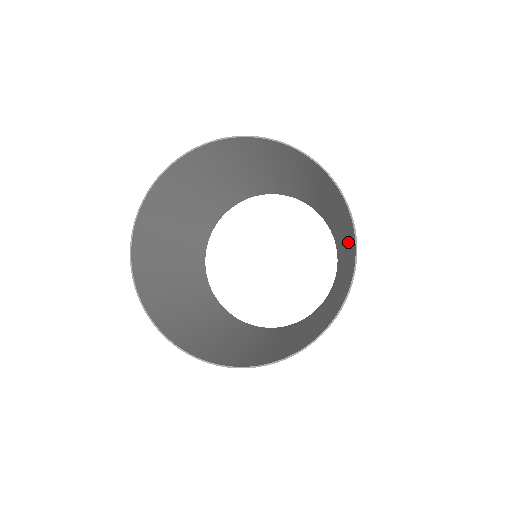
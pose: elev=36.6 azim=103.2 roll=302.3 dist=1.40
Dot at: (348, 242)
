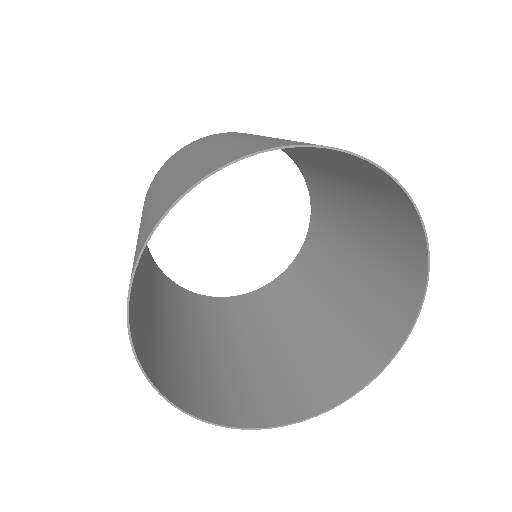
Dot at: (379, 281)
